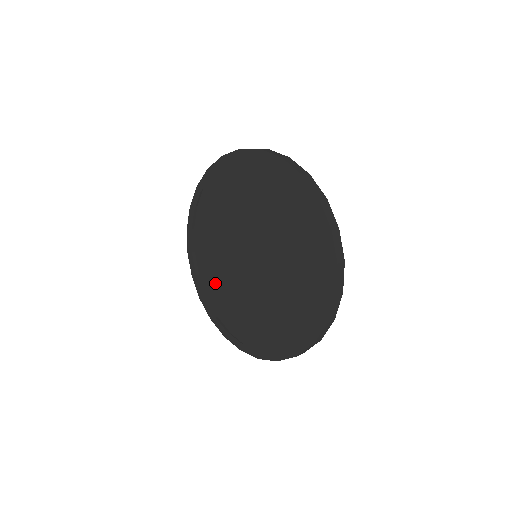
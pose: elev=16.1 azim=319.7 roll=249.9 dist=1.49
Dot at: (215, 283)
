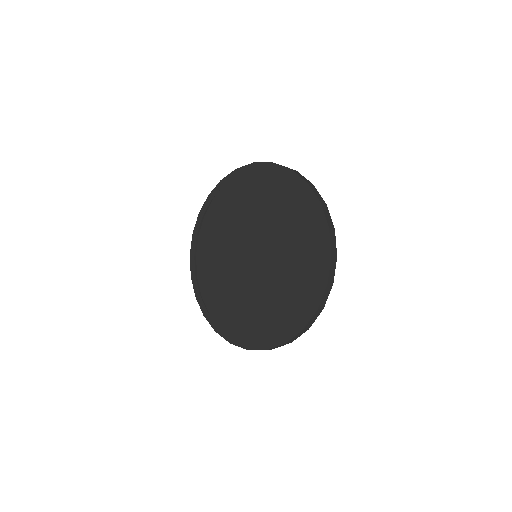
Dot at: (212, 284)
